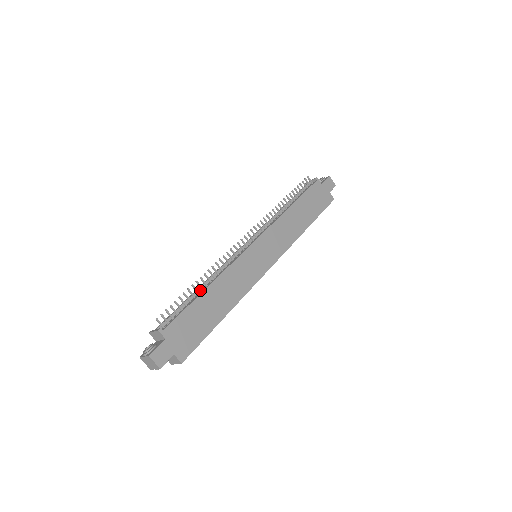
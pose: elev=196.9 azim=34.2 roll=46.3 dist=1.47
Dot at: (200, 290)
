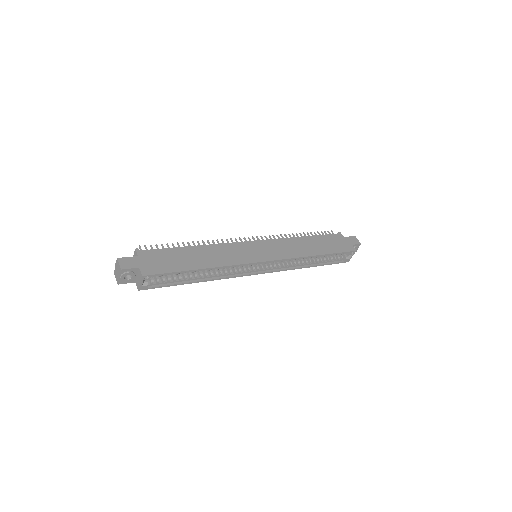
Dot at: occluded
